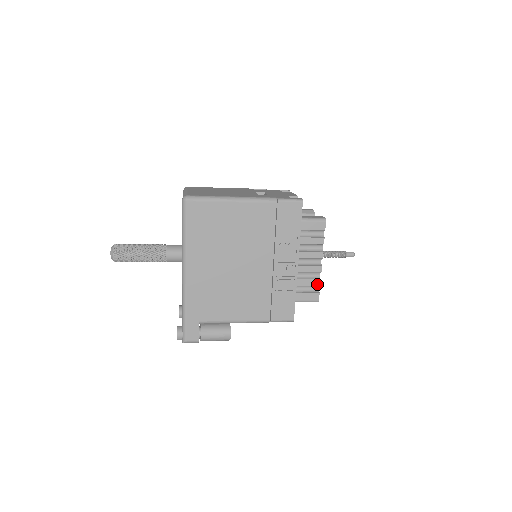
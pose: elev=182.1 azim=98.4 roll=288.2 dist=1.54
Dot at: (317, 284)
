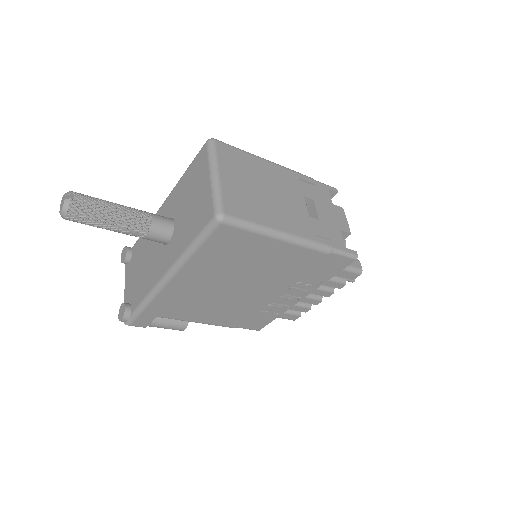
Dot at: (304, 311)
